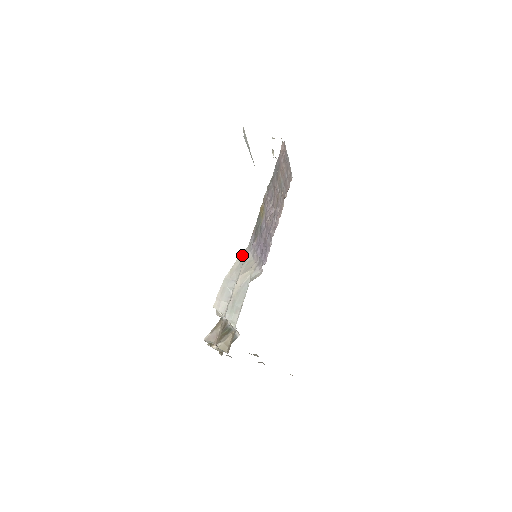
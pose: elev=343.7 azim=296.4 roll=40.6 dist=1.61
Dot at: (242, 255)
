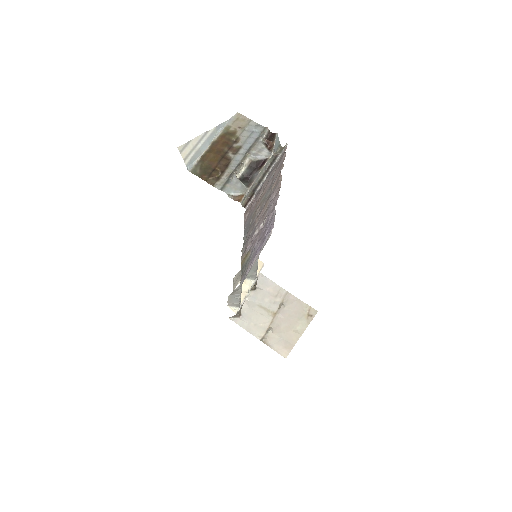
Dot at: (238, 286)
